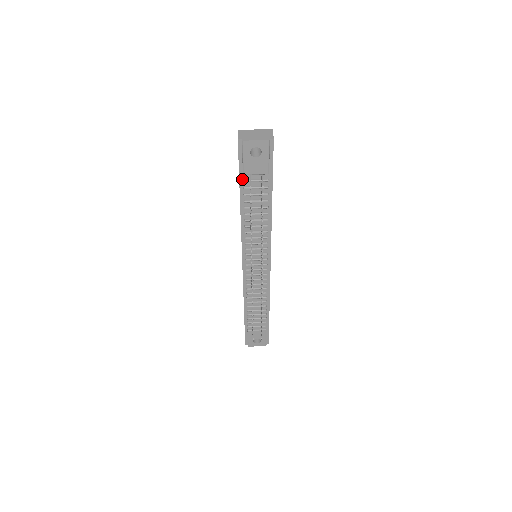
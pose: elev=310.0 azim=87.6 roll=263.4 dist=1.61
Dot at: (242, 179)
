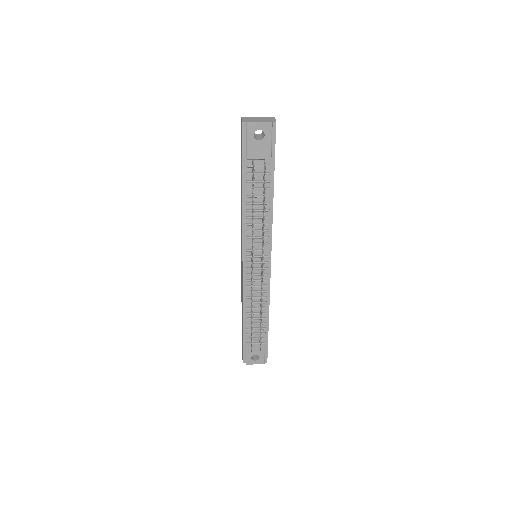
Dot at: (245, 165)
